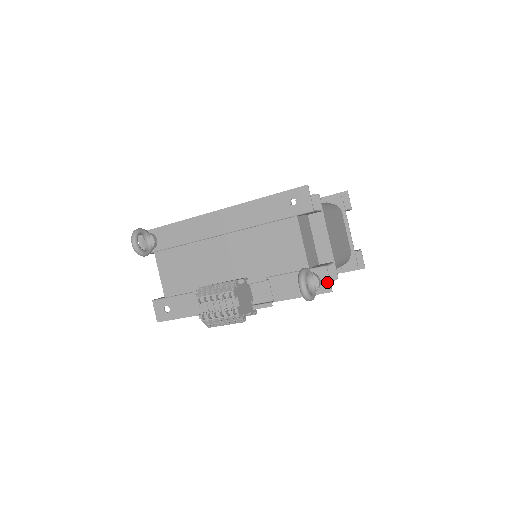
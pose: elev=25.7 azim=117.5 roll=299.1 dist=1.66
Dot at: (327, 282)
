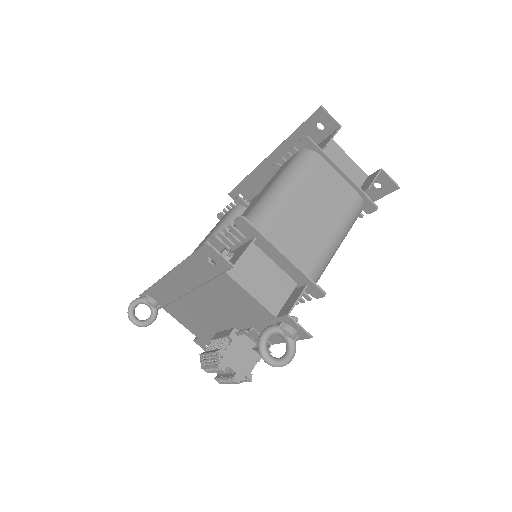
Dot at: (300, 330)
